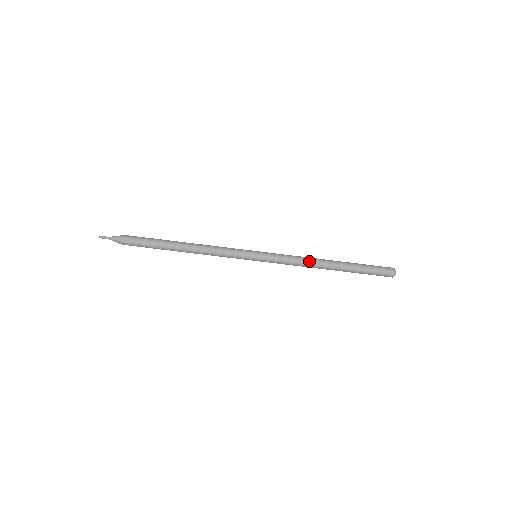
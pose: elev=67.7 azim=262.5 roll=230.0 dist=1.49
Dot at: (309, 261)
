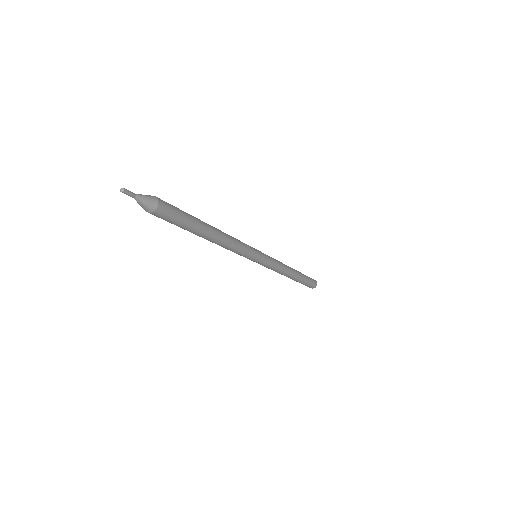
Dot at: (283, 274)
